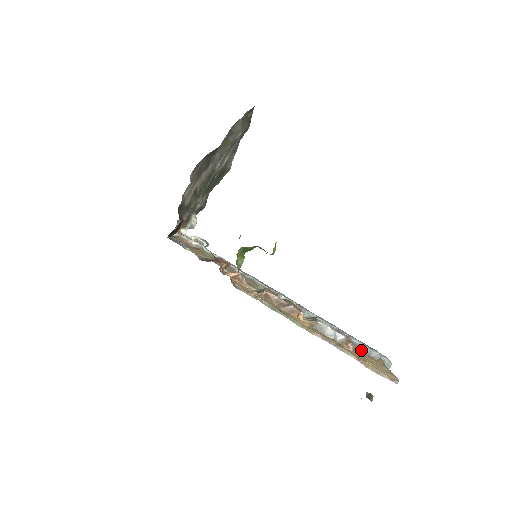
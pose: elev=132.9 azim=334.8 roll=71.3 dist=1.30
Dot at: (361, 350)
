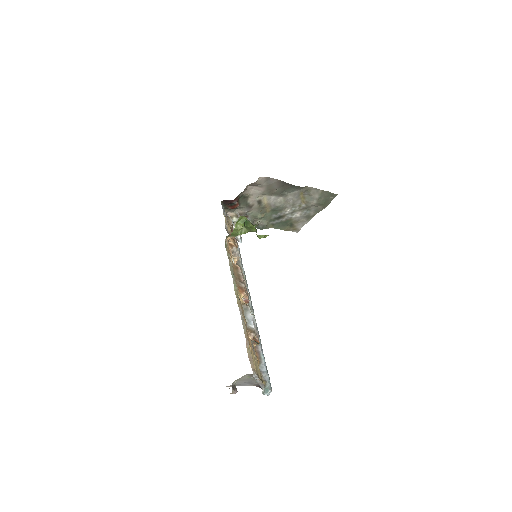
Dot at: (260, 364)
